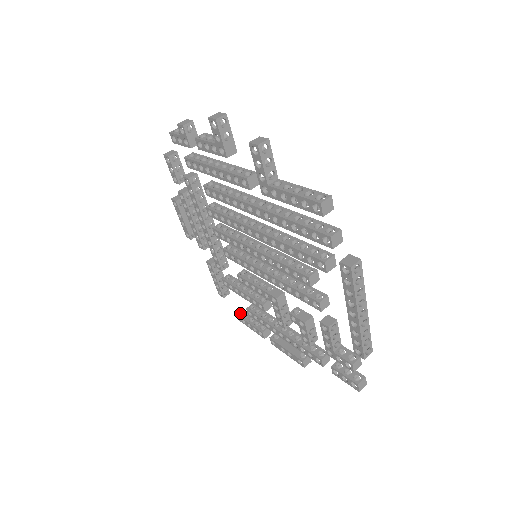
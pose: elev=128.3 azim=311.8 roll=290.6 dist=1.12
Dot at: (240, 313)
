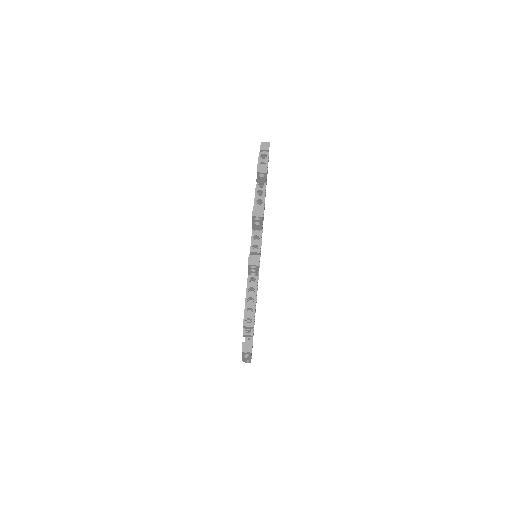
Dot at: occluded
